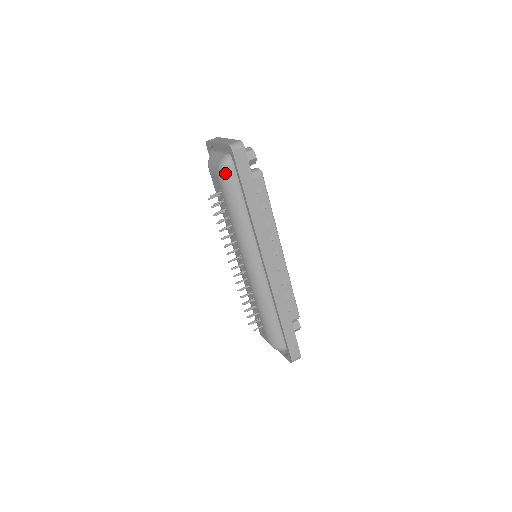
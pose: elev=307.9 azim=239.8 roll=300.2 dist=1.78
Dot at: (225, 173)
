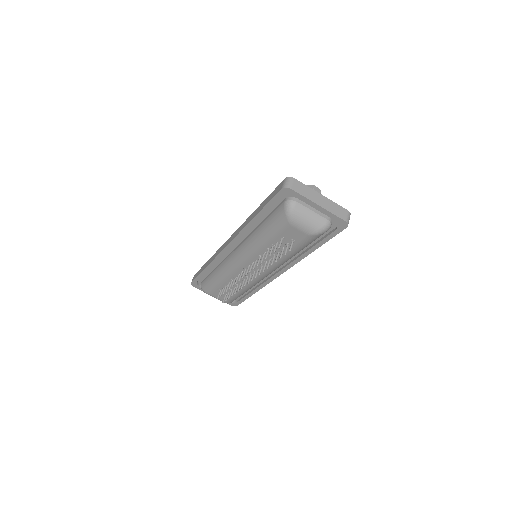
Dot at: occluded
